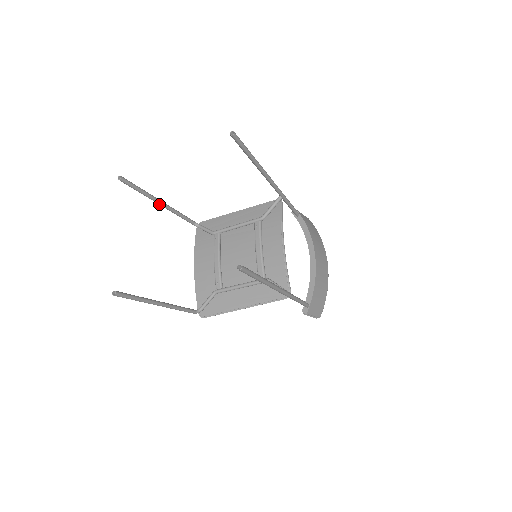
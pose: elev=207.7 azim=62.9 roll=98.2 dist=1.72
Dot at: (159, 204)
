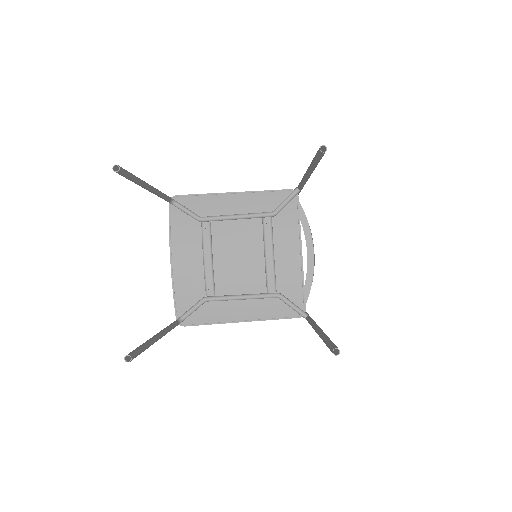
Dot at: (146, 189)
